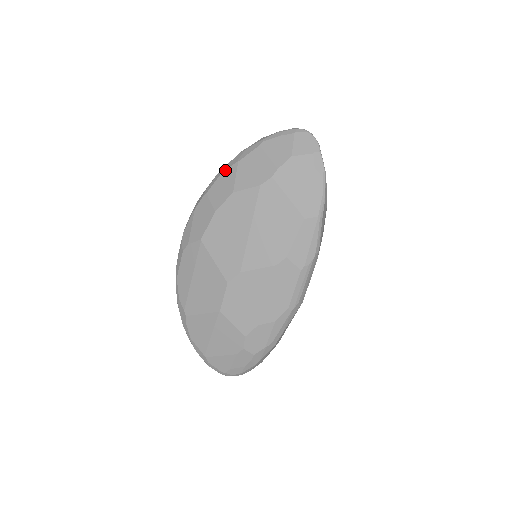
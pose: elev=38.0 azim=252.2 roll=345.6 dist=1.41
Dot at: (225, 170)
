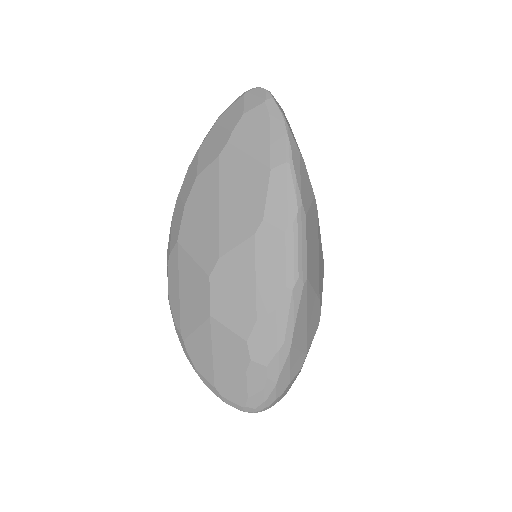
Dot at: occluded
